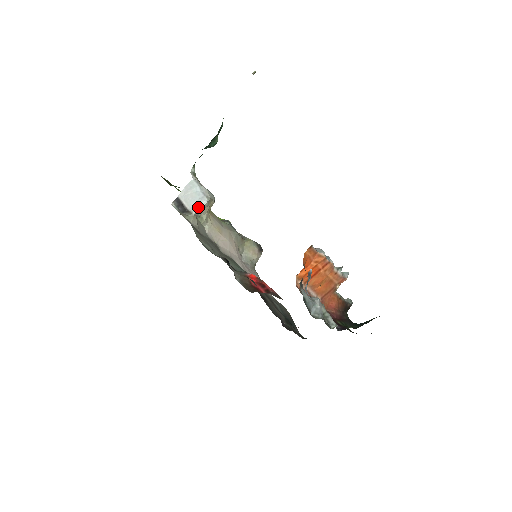
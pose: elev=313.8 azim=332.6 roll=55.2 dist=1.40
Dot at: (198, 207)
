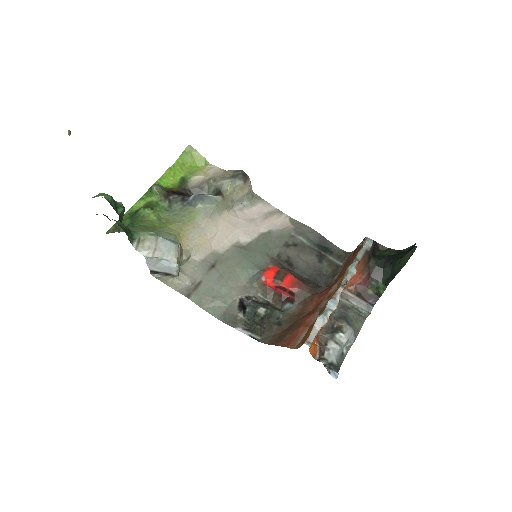
Dot at: (175, 272)
